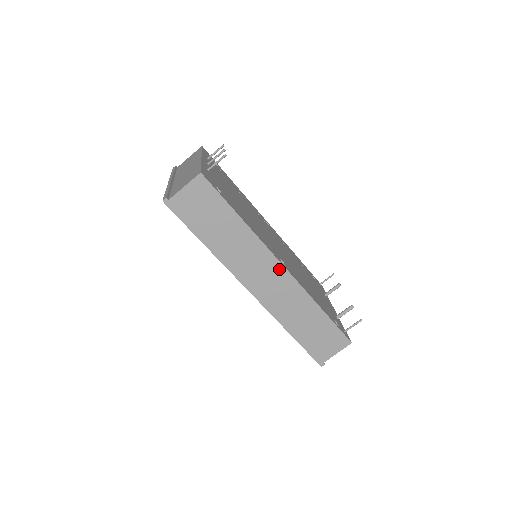
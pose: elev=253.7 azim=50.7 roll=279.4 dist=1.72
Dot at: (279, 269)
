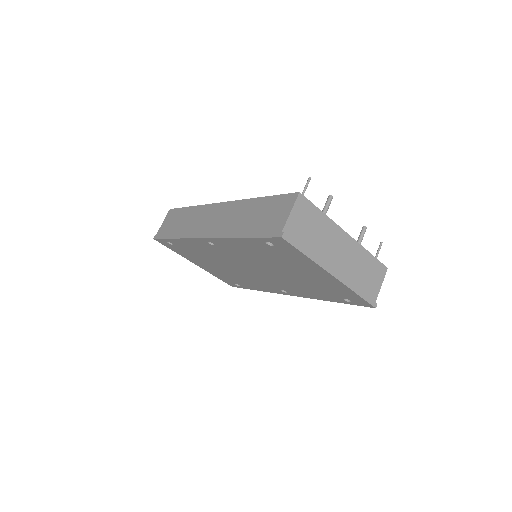
Dot at: (218, 207)
